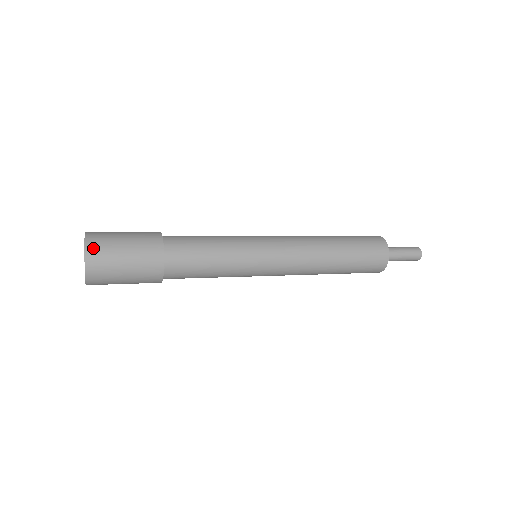
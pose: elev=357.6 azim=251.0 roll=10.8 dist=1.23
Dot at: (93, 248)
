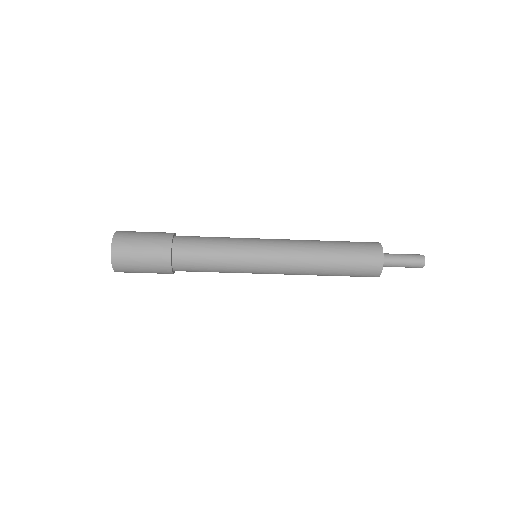
Dot at: (119, 236)
